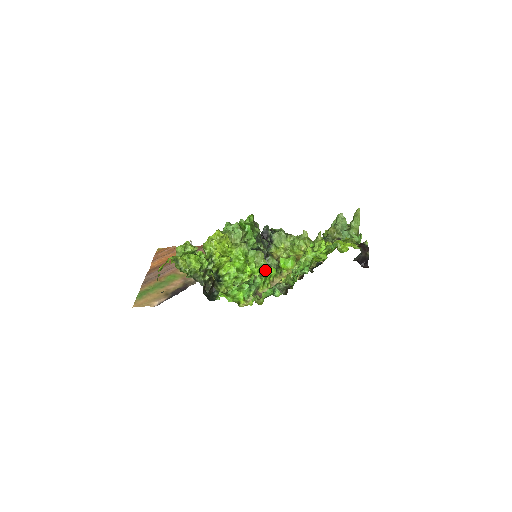
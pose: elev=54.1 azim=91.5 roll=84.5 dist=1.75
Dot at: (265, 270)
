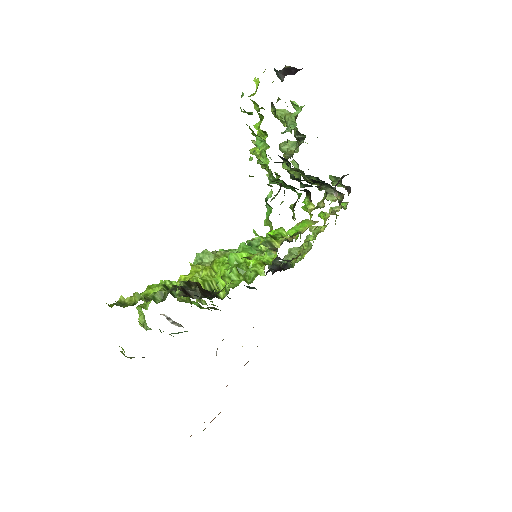
Dot at: occluded
